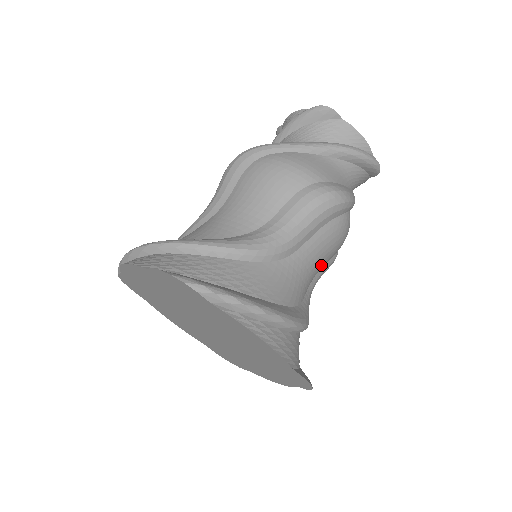
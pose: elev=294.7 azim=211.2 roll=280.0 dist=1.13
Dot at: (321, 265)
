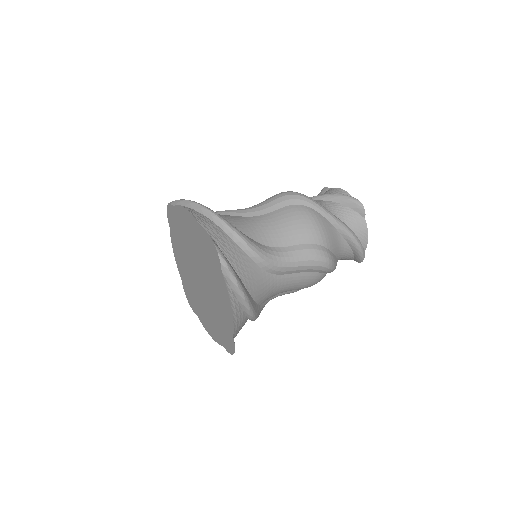
Dot at: (288, 290)
